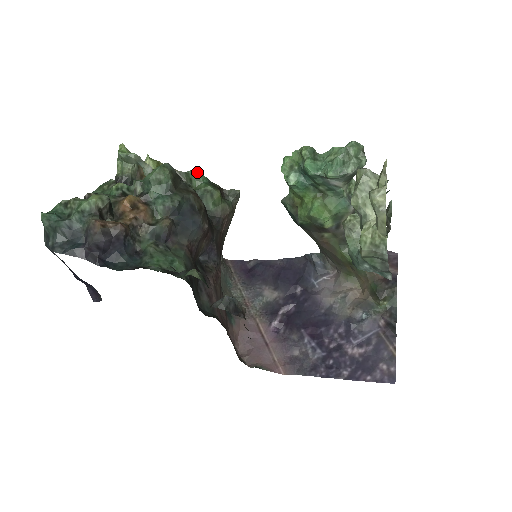
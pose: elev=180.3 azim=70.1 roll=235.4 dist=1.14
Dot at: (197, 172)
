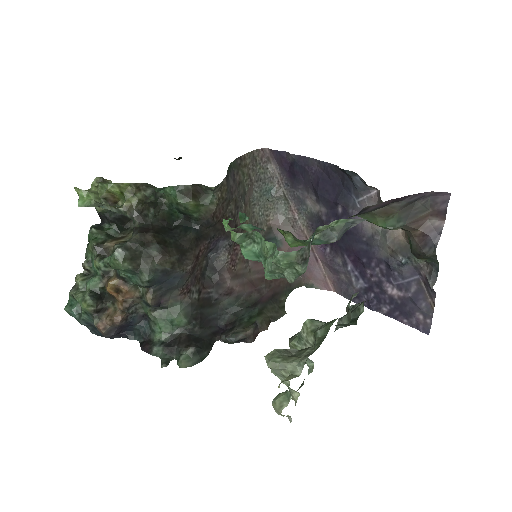
Dot at: (158, 189)
